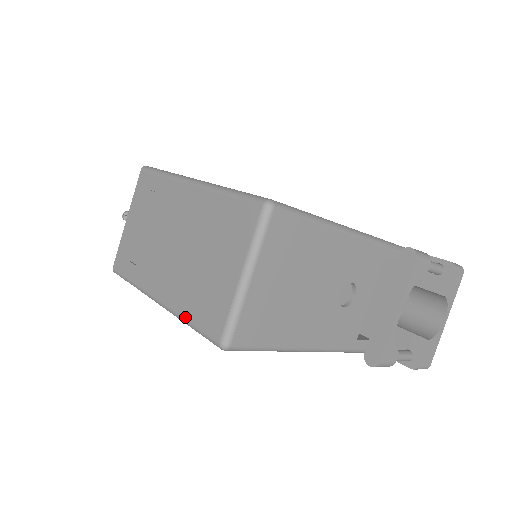
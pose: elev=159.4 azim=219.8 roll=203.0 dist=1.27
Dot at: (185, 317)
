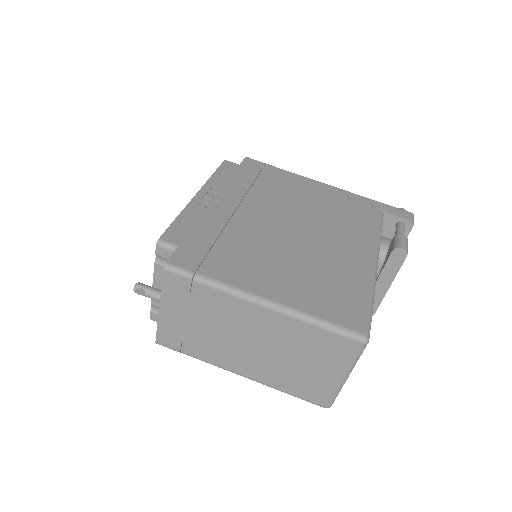
Dot at: (282, 390)
